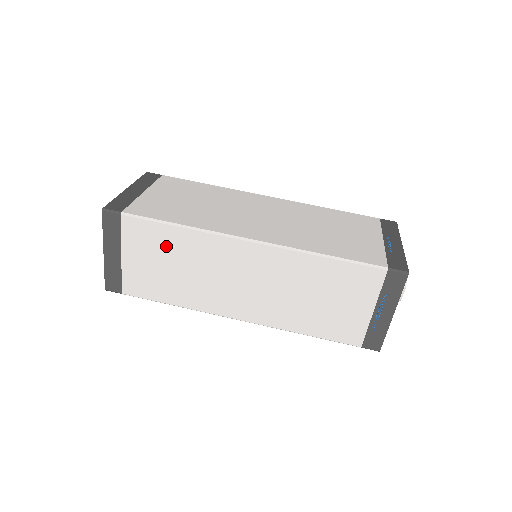
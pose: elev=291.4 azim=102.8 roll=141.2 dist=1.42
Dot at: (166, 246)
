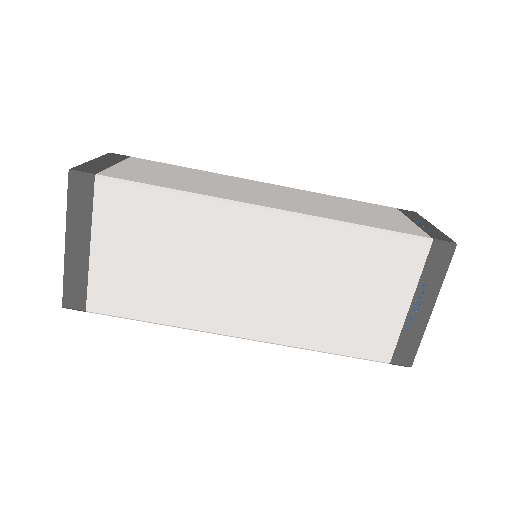
Dot at: occluded
